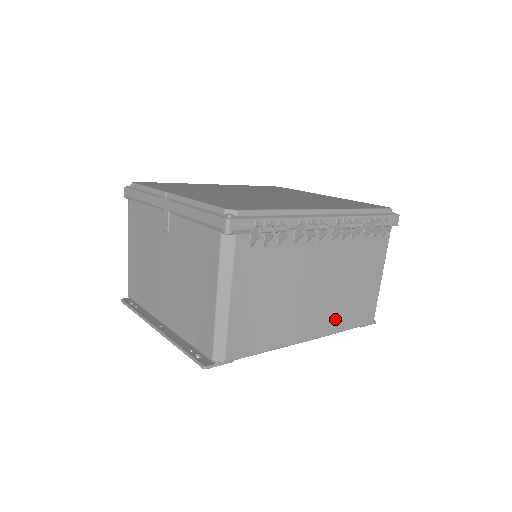
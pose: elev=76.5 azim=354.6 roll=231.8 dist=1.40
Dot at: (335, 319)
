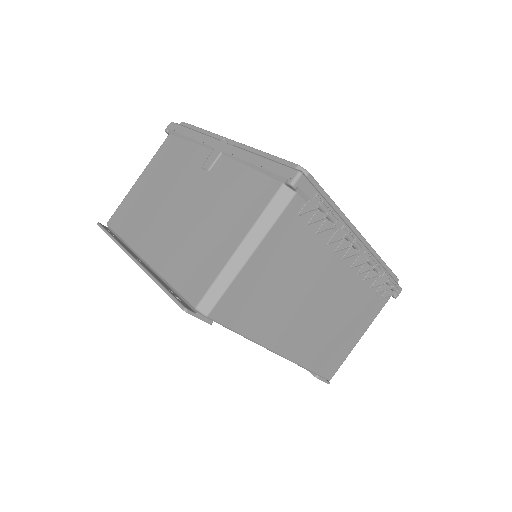
Dot at: (309, 350)
